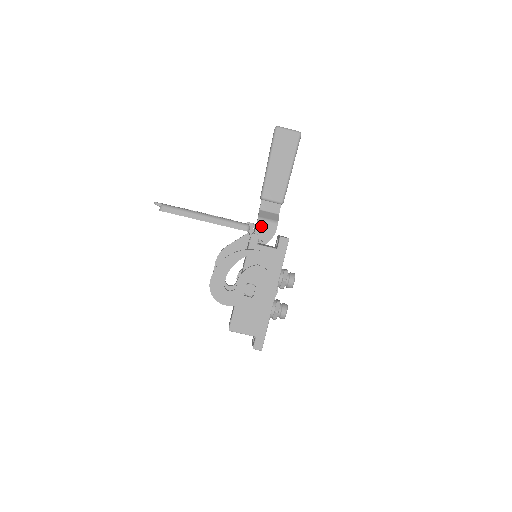
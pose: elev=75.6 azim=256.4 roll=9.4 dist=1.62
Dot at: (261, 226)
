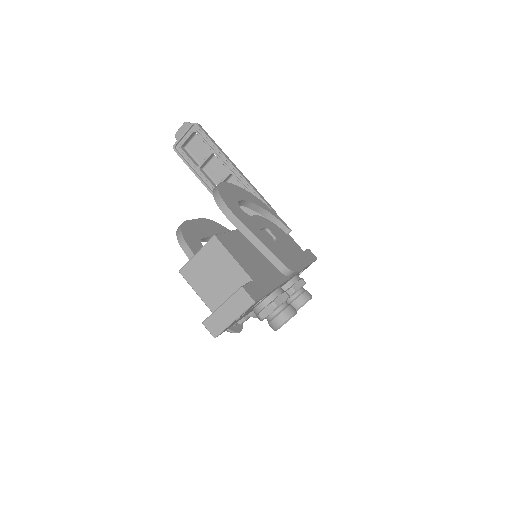
Dot at: occluded
